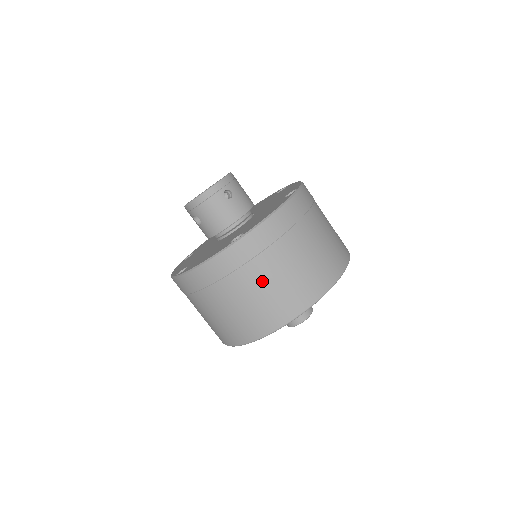
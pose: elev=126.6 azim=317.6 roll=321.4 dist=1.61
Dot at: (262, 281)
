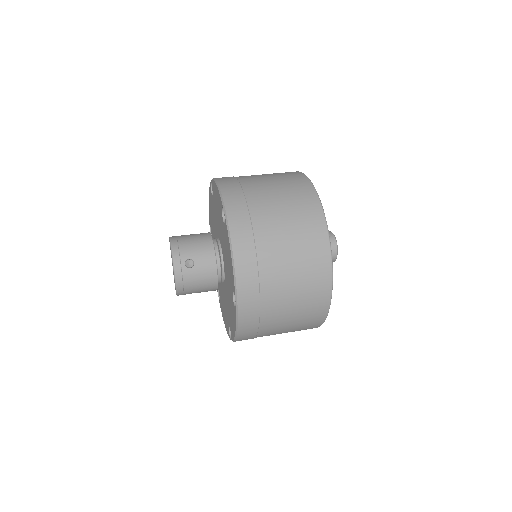
Dot at: (283, 301)
